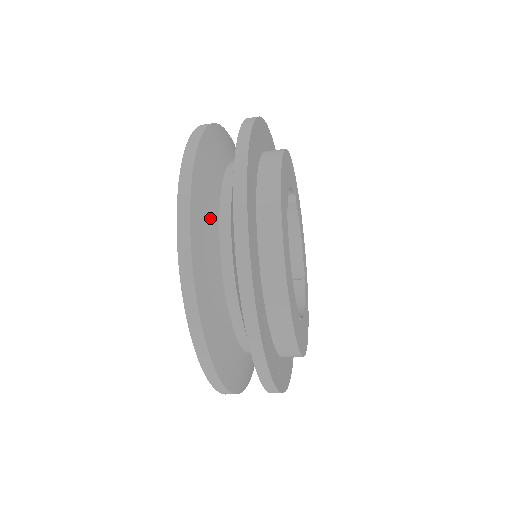
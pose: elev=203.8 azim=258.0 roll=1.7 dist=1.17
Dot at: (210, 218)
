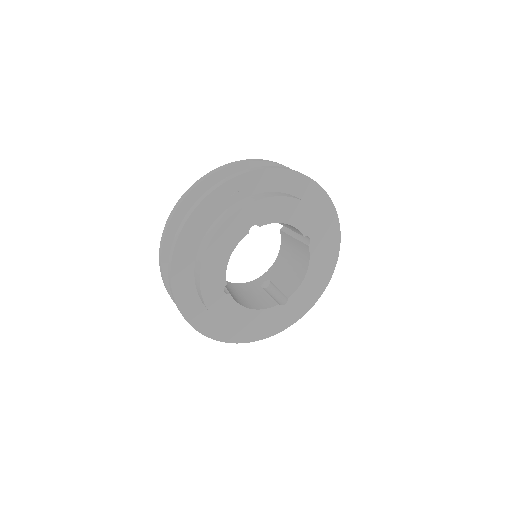
Dot at: occluded
